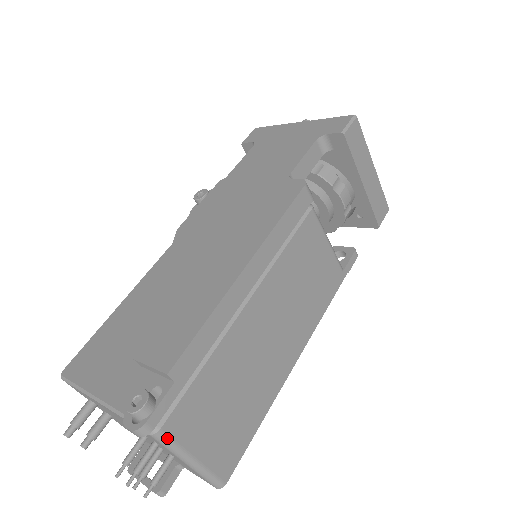
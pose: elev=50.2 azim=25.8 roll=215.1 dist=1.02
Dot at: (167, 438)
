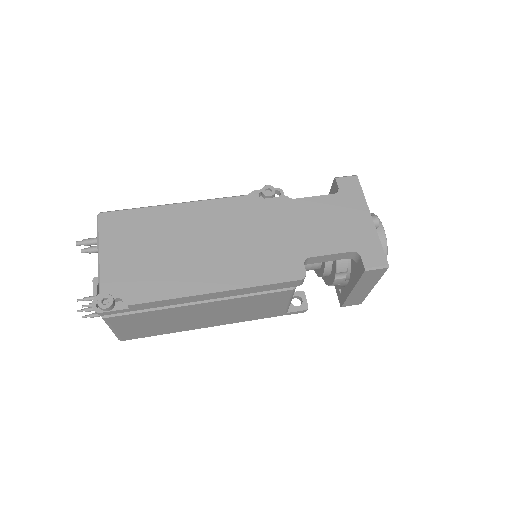
Dot at: (106, 321)
